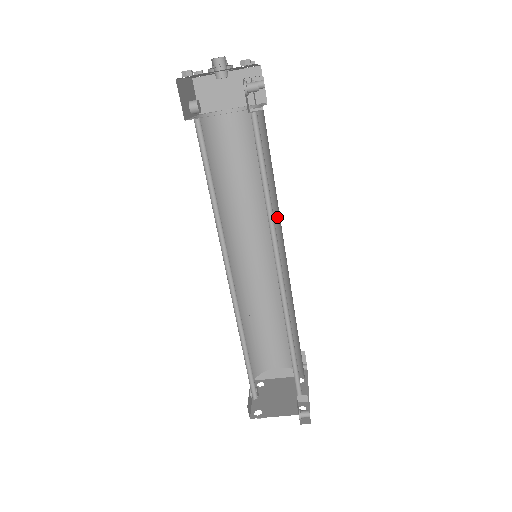
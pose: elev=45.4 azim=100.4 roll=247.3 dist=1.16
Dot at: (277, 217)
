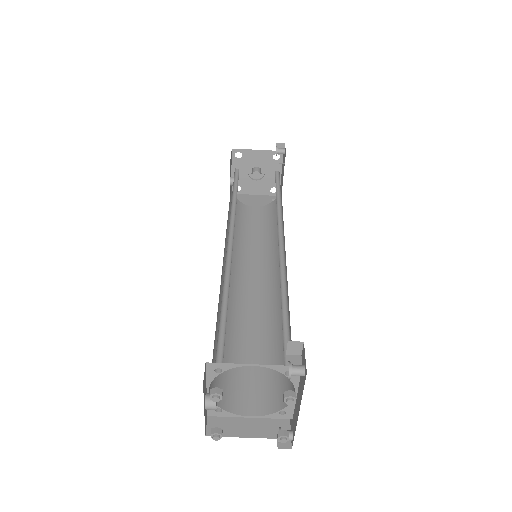
Dot at: occluded
